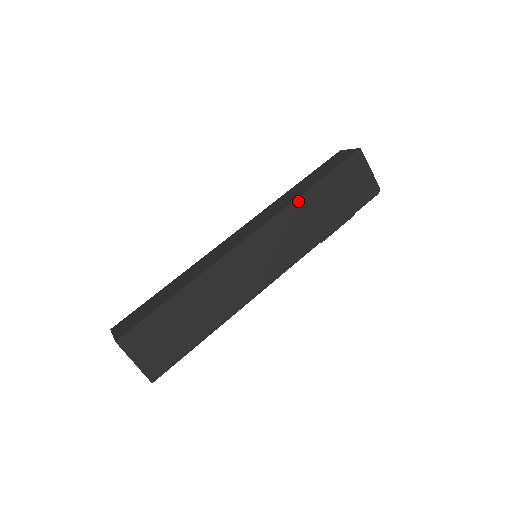
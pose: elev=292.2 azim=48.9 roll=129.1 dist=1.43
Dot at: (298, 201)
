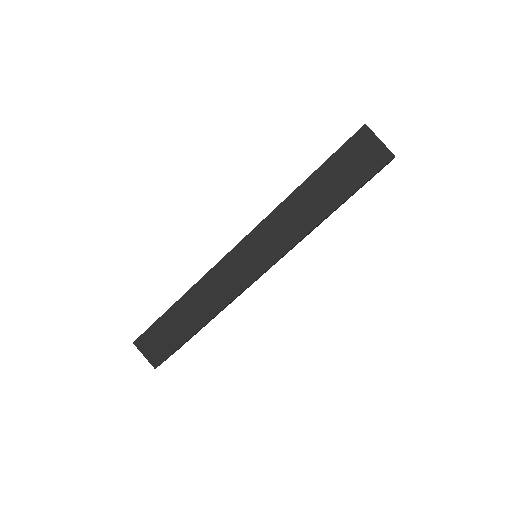
Dot at: (311, 230)
